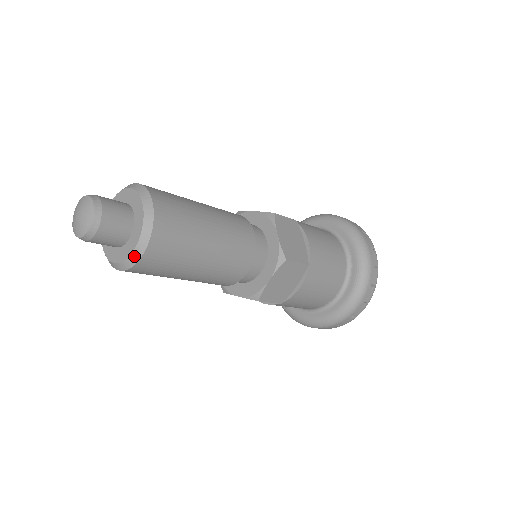
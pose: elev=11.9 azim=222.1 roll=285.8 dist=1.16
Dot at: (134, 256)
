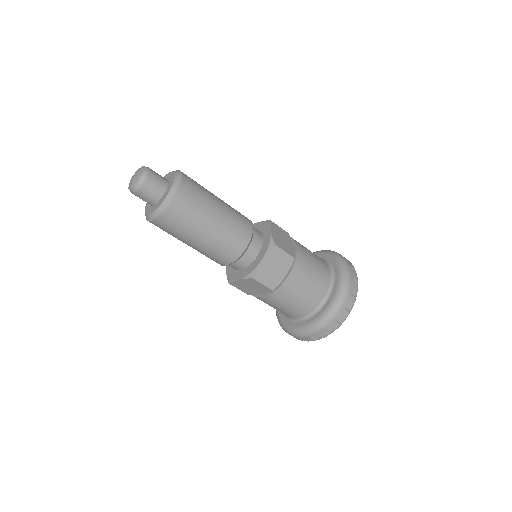
Dot at: (164, 204)
